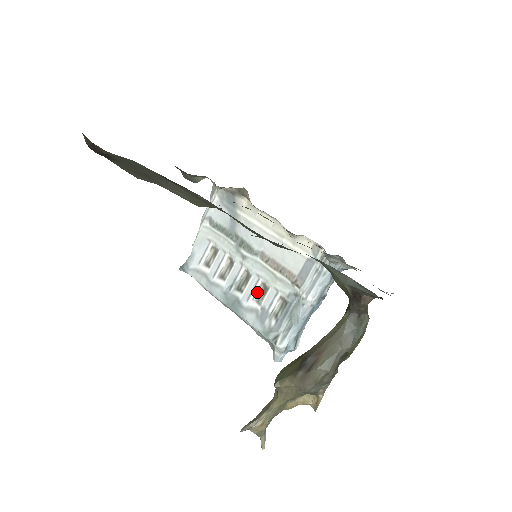
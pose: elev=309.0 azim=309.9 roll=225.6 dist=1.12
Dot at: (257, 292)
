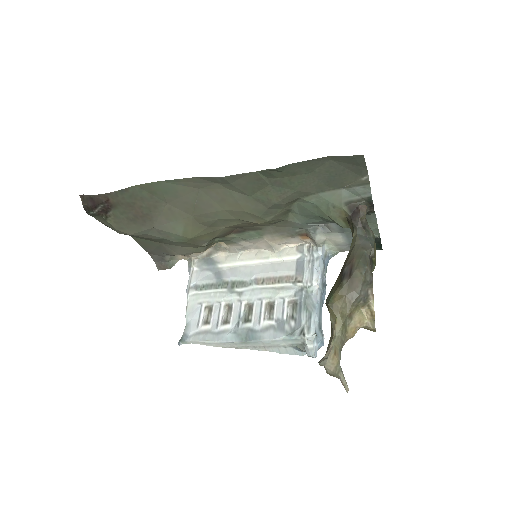
Dot at: (265, 313)
